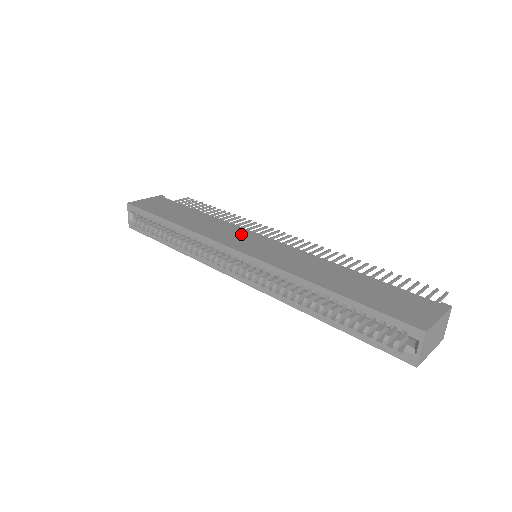
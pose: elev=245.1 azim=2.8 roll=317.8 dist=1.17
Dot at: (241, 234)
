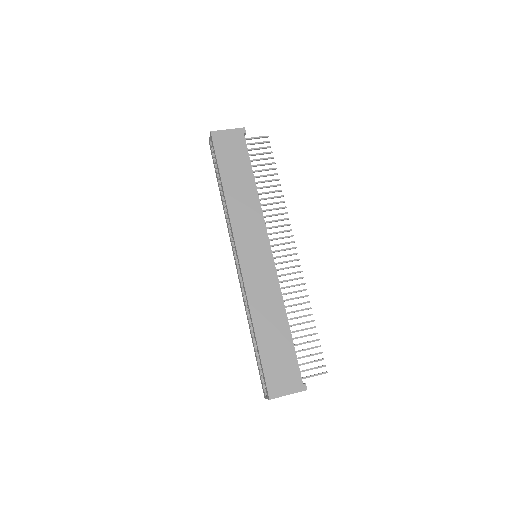
Dot at: (257, 235)
